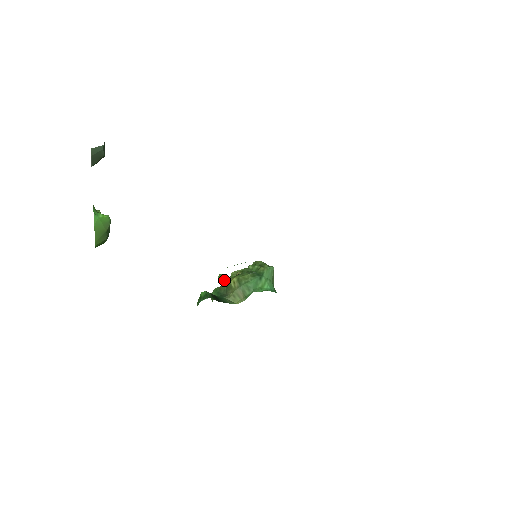
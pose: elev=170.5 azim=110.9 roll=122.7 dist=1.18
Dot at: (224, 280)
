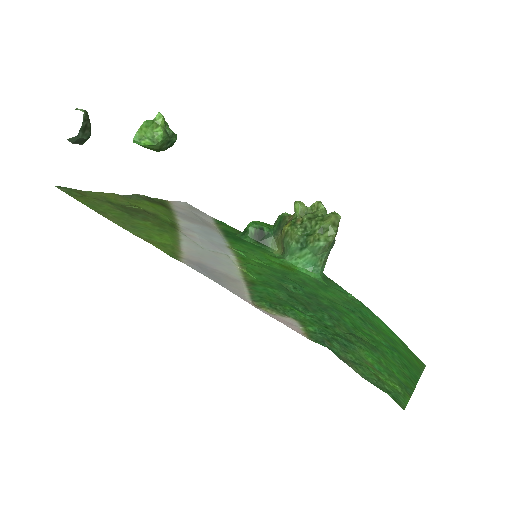
Dot at: (295, 211)
